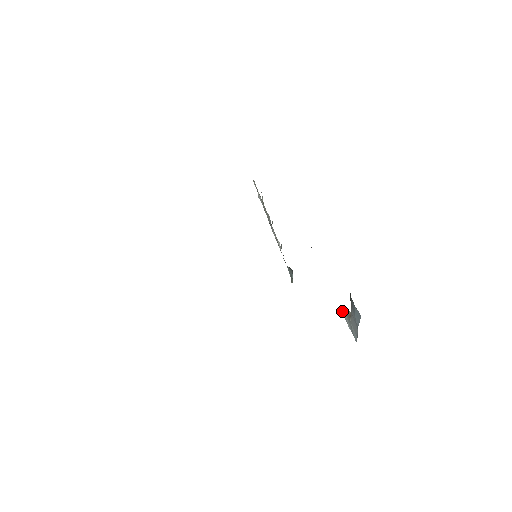
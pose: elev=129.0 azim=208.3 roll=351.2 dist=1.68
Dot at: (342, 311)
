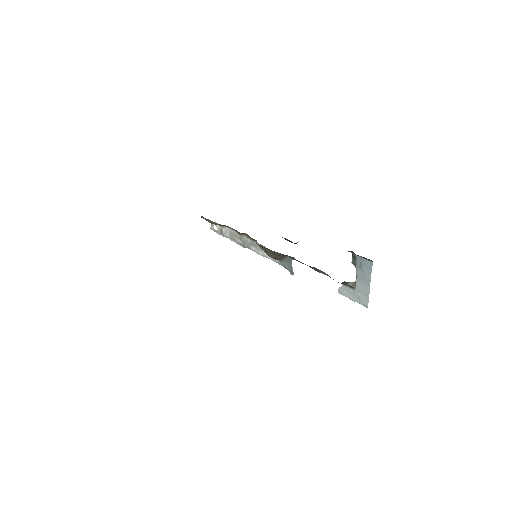
Dot at: (341, 292)
